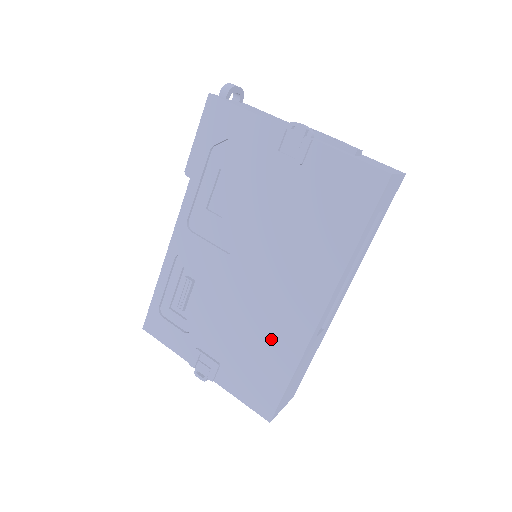
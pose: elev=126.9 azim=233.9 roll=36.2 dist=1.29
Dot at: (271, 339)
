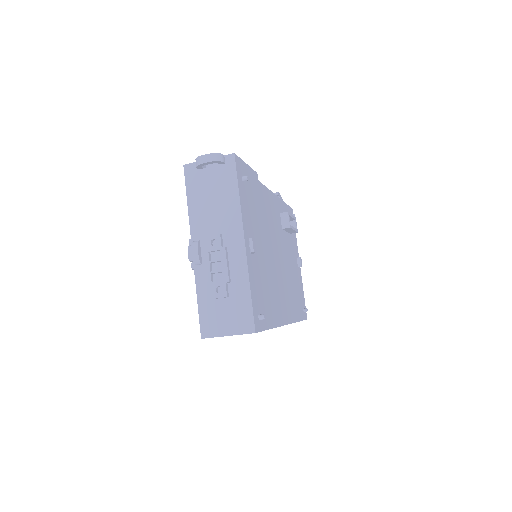
Dot at: occluded
